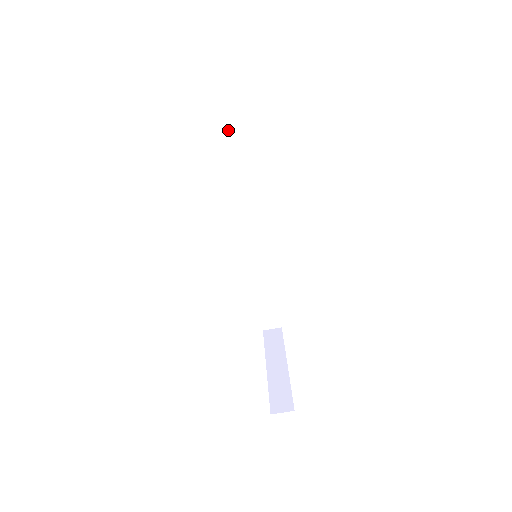
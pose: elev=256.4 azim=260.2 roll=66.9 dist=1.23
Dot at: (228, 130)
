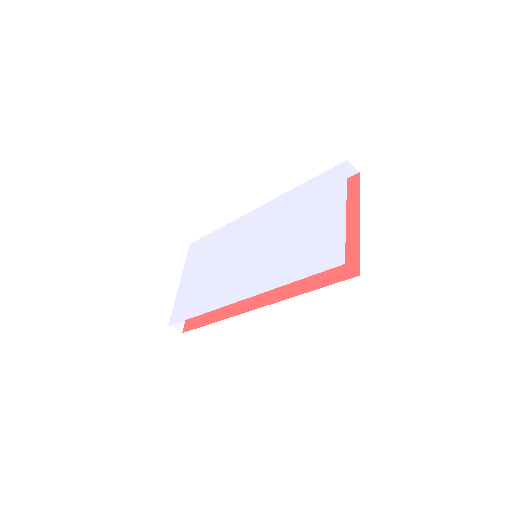
Dot at: occluded
